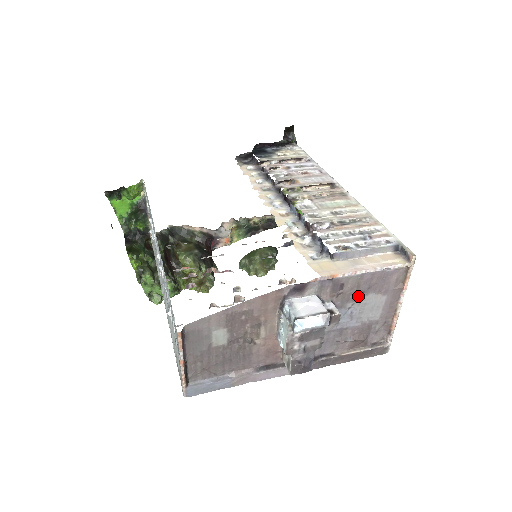
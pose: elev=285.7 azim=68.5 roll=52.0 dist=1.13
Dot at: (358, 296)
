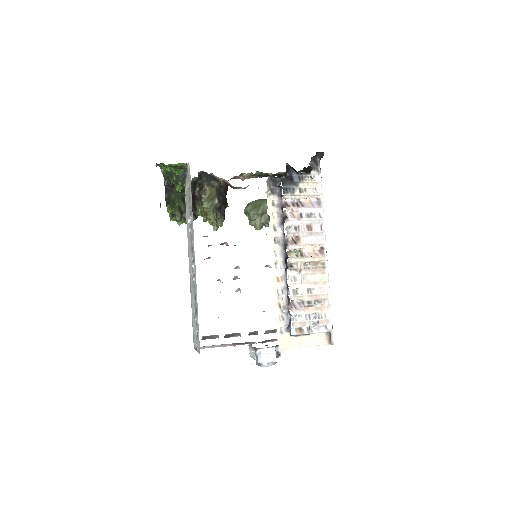
Dot at: occluded
